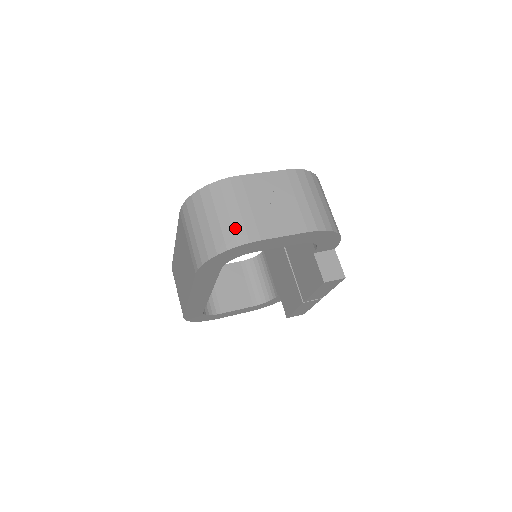
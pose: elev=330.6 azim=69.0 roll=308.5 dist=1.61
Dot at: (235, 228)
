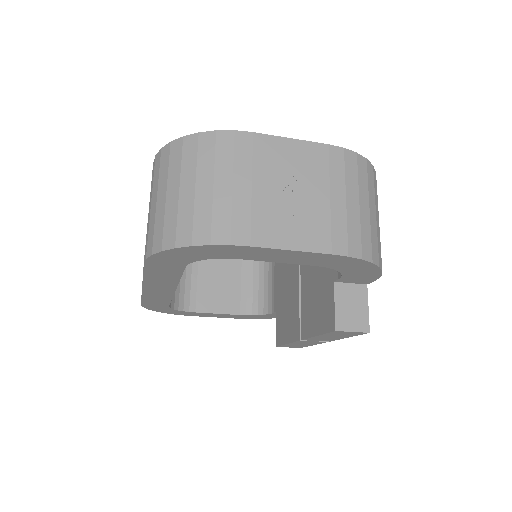
Dot at: (215, 214)
